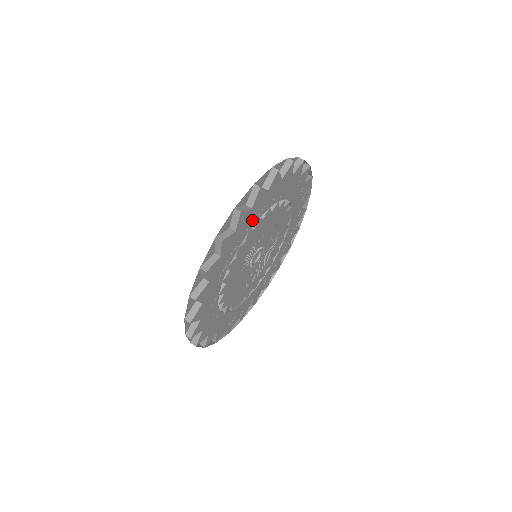
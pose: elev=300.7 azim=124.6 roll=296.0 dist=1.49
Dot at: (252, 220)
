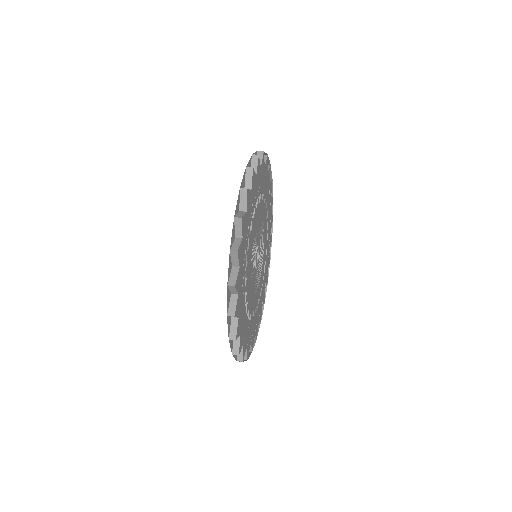
Dot at: (260, 186)
